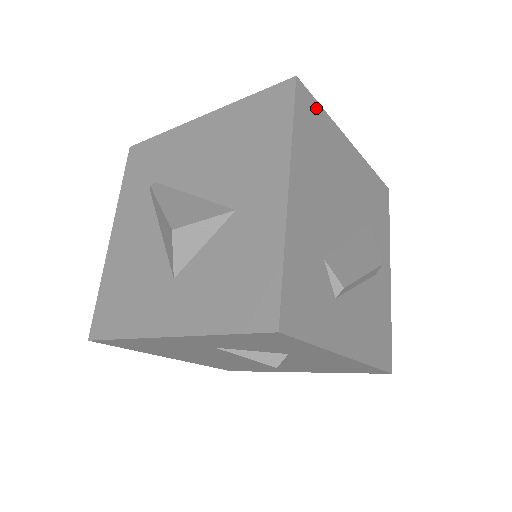
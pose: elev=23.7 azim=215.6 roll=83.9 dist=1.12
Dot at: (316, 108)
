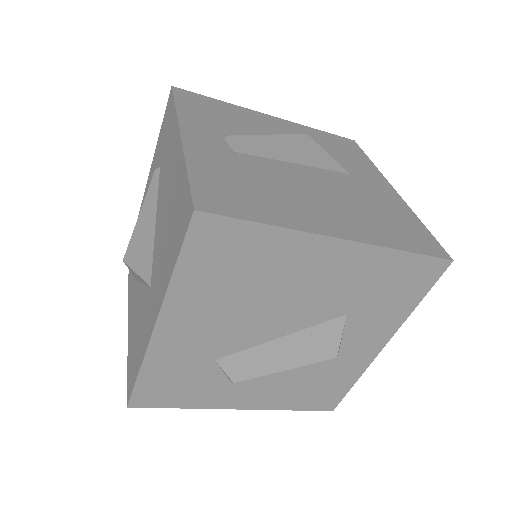
Dot at: (242, 230)
